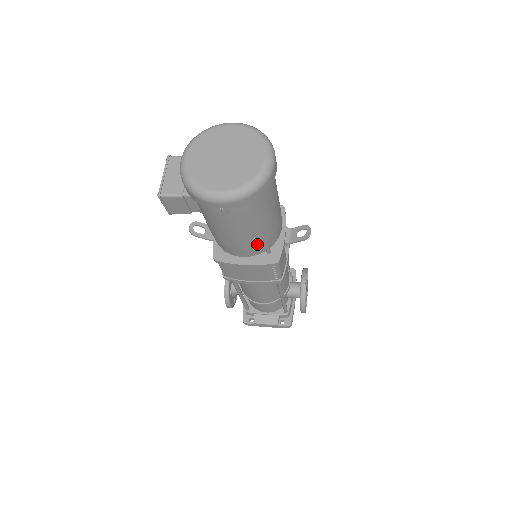
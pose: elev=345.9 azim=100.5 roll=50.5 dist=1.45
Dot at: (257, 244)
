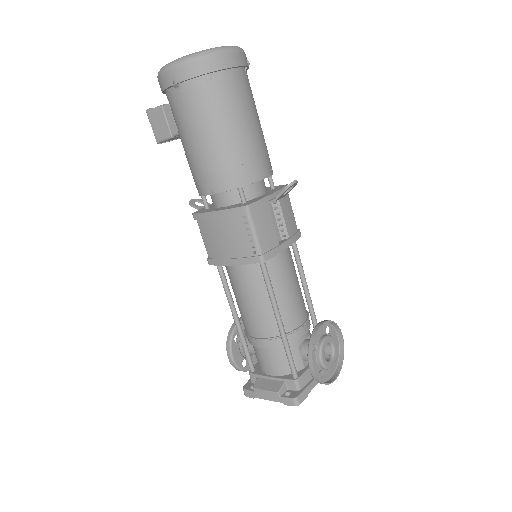
Dot at: (221, 166)
